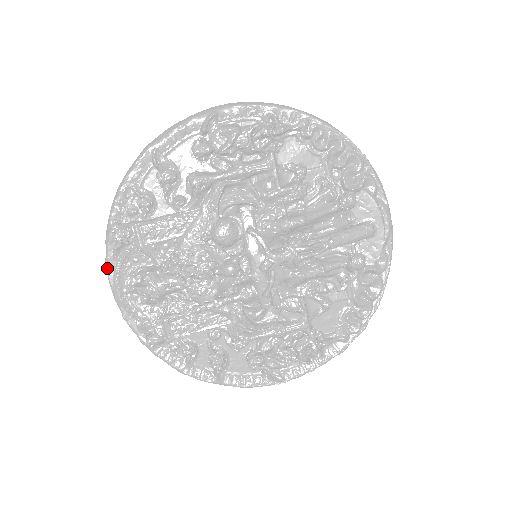
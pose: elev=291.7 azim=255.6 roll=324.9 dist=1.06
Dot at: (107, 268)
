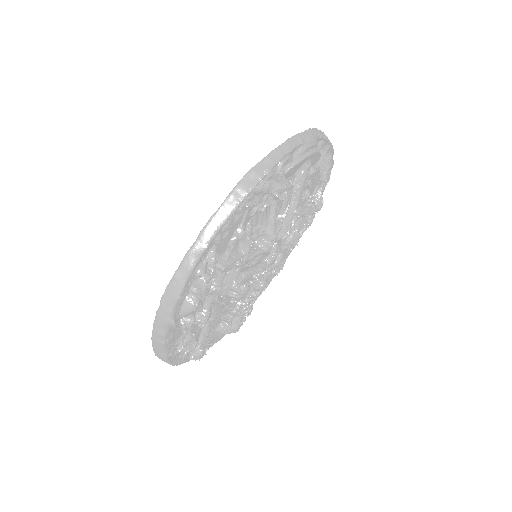
Dot at: occluded
